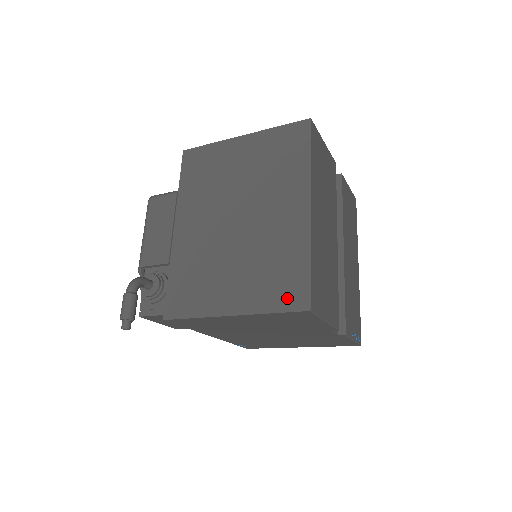
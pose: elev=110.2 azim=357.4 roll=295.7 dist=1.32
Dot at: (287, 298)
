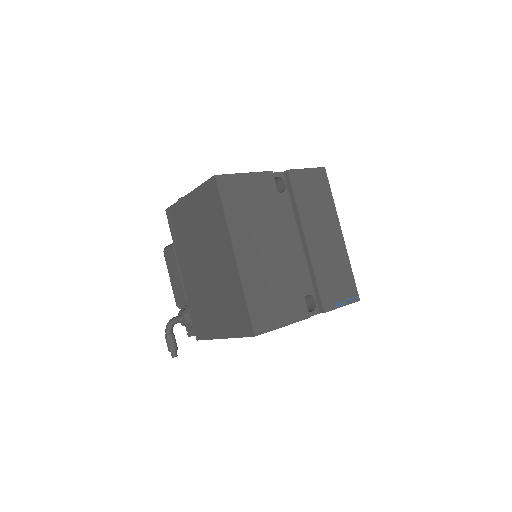
Dot at: (242, 327)
